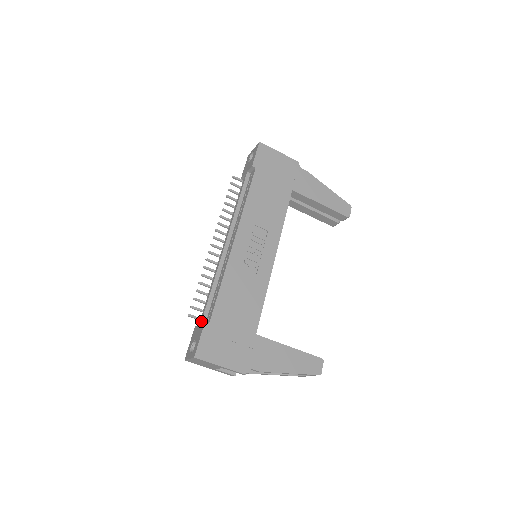
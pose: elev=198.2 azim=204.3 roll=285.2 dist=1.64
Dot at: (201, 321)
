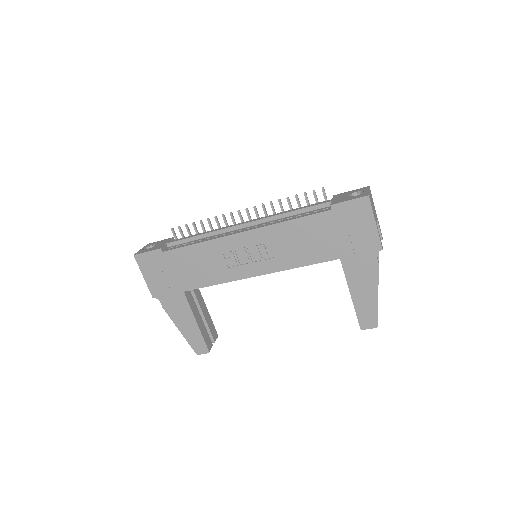
Dot at: (168, 243)
